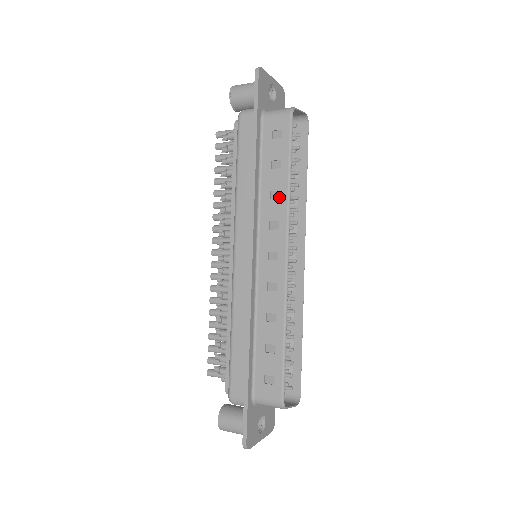
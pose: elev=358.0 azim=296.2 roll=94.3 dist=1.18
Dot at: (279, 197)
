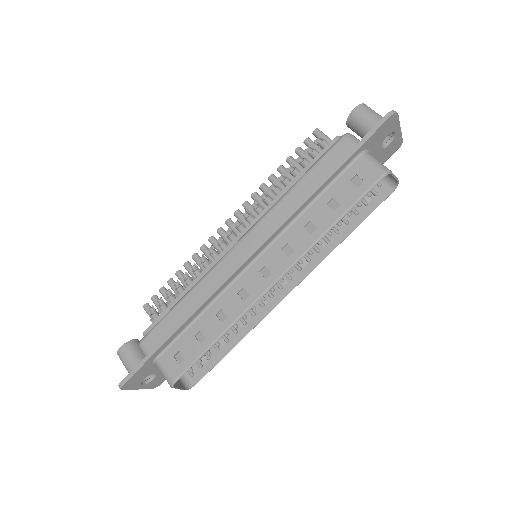
Dot at: (312, 232)
